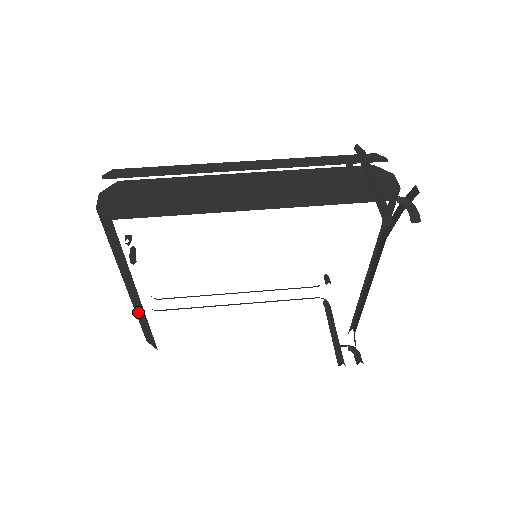
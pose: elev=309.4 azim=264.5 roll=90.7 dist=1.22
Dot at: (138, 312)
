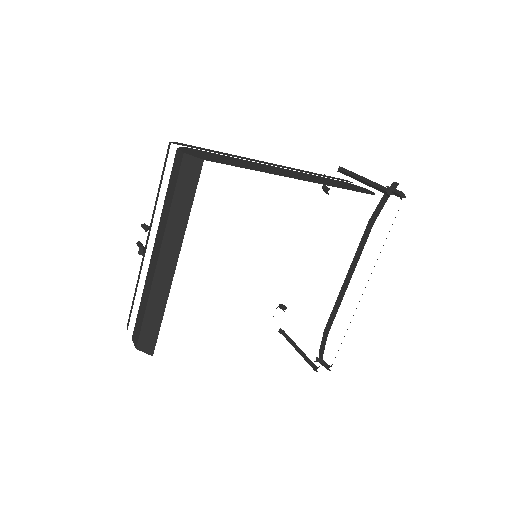
Dot at: (155, 296)
